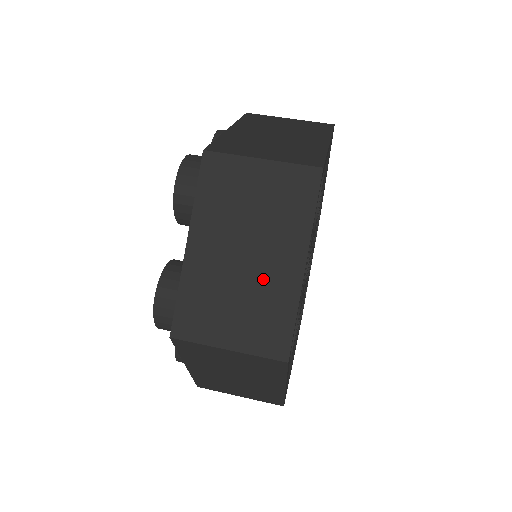
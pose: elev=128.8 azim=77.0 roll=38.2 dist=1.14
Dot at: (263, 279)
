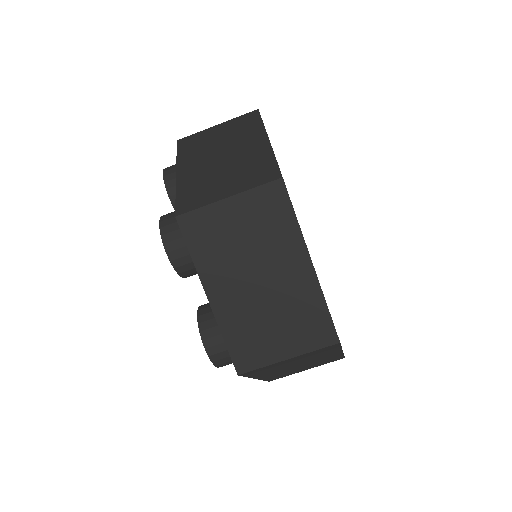
Dot at: occluded
